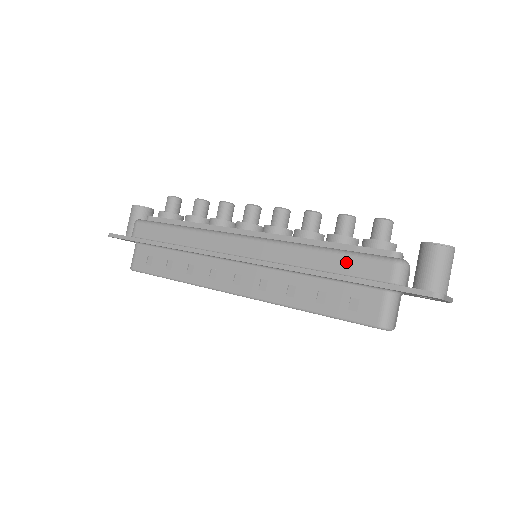
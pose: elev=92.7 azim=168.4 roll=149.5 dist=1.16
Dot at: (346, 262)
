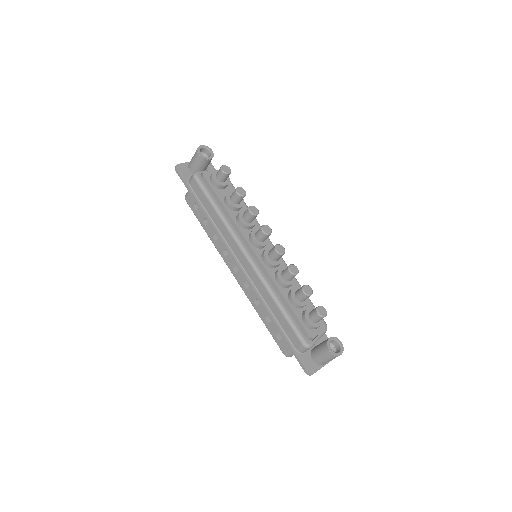
Dot at: (284, 322)
